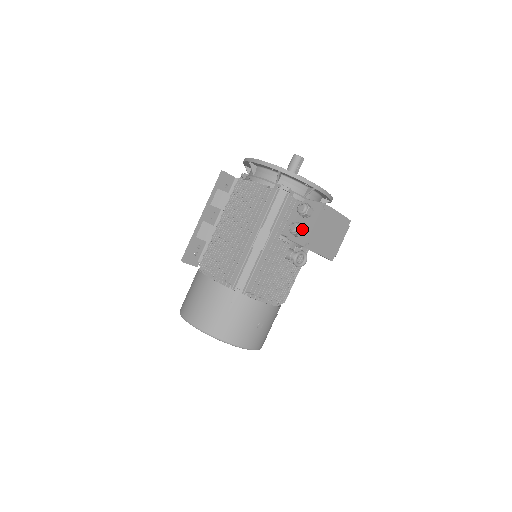
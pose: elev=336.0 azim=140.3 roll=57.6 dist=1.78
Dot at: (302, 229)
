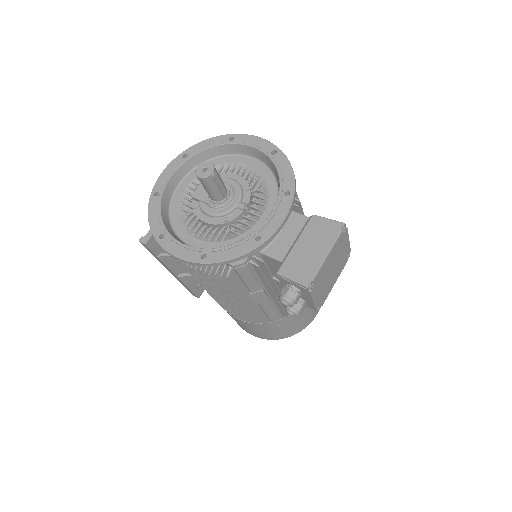
Dot at: (302, 307)
